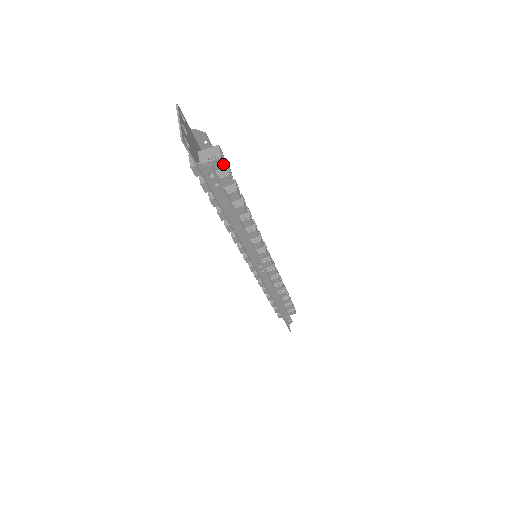
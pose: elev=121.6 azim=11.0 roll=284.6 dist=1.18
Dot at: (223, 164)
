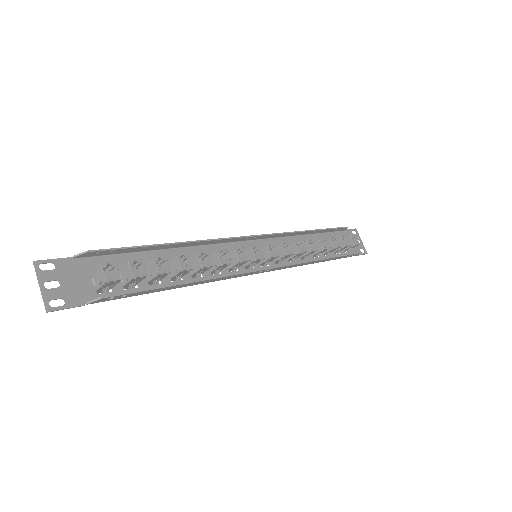
Dot at: (115, 281)
